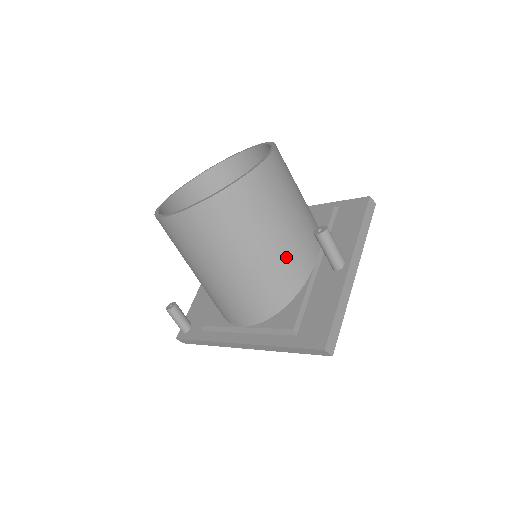
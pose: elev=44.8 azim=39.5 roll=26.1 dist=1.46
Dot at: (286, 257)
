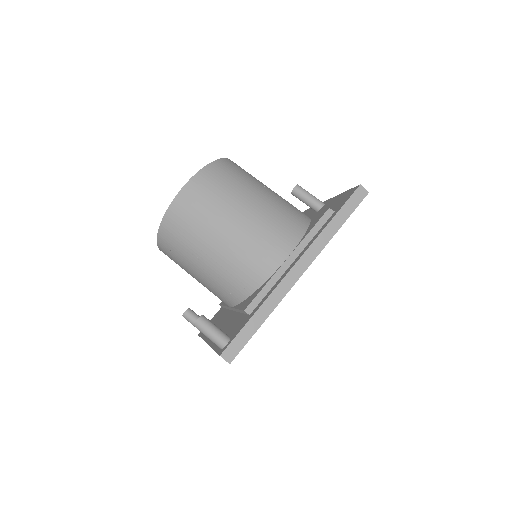
Dot at: (285, 200)
